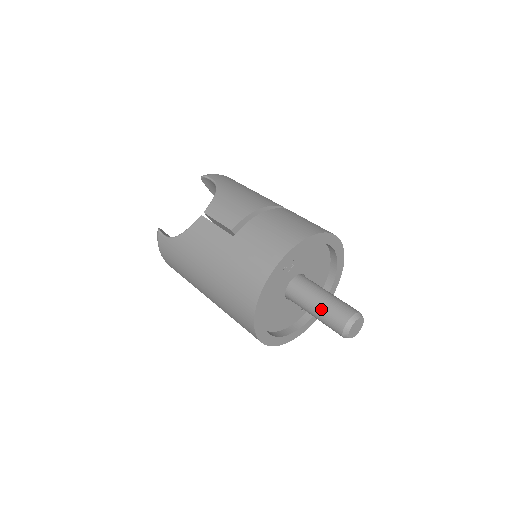
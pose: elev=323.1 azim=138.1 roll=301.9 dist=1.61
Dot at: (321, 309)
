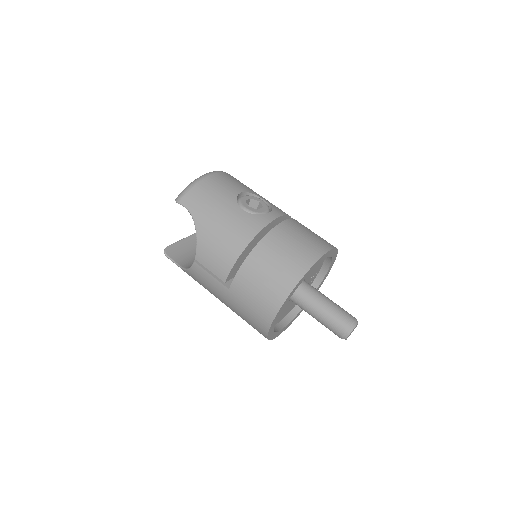
Dot at: (321, 322)
